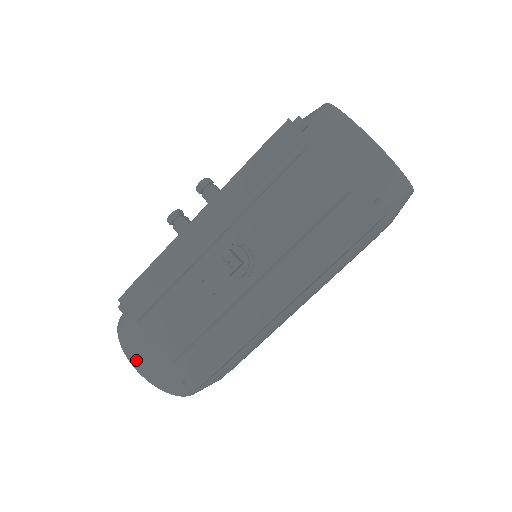
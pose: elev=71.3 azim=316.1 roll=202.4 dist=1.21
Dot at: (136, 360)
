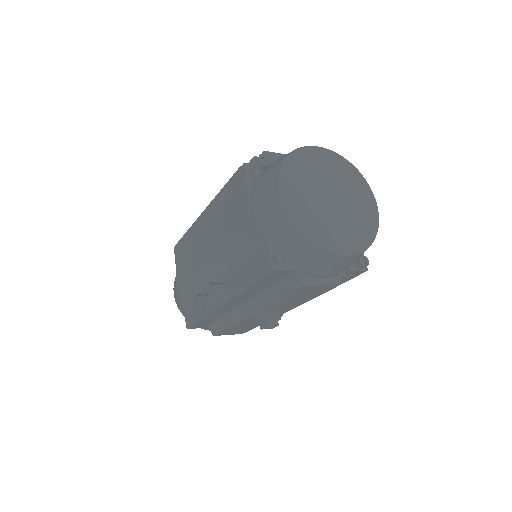
Dot at: occluded
